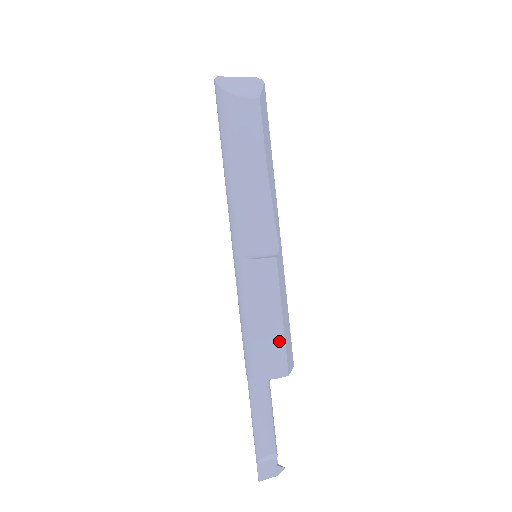
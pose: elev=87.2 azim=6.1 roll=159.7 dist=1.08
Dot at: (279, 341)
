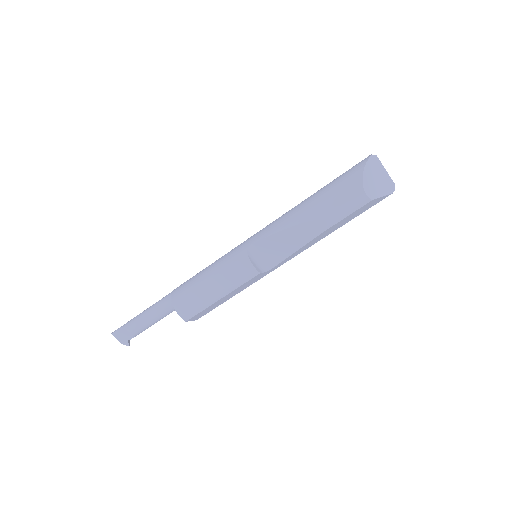
Dot at: (204, 304)
